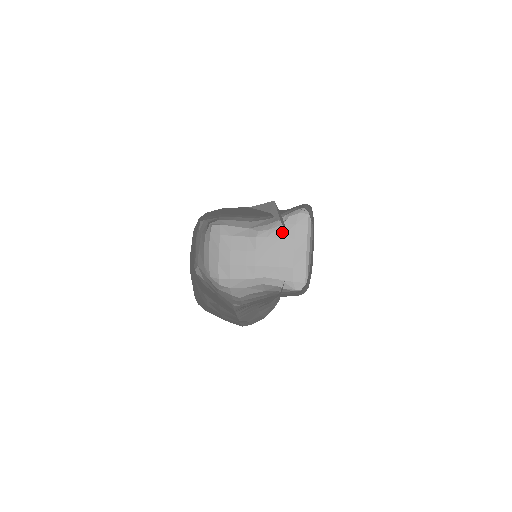
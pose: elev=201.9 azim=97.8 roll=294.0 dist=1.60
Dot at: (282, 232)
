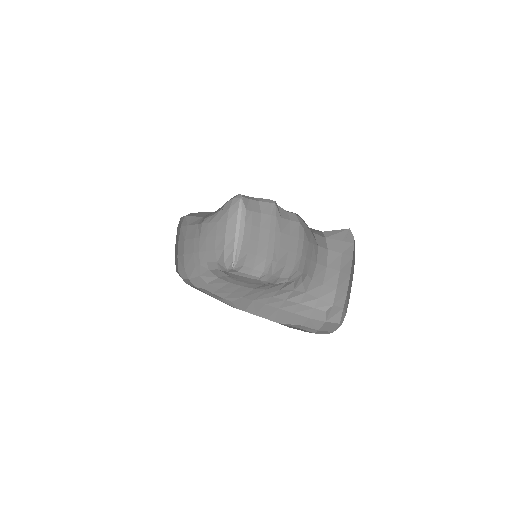
Dot at: (219, 217)
